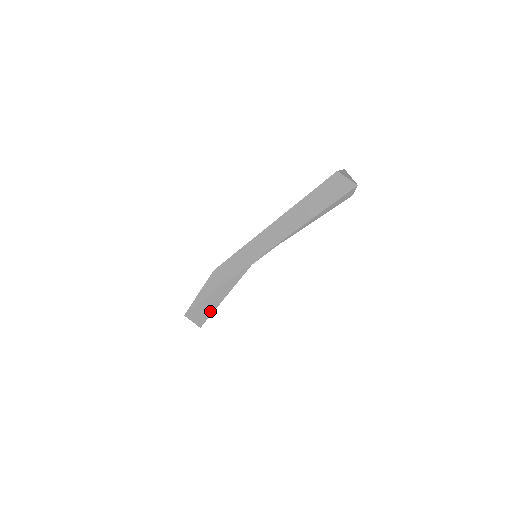
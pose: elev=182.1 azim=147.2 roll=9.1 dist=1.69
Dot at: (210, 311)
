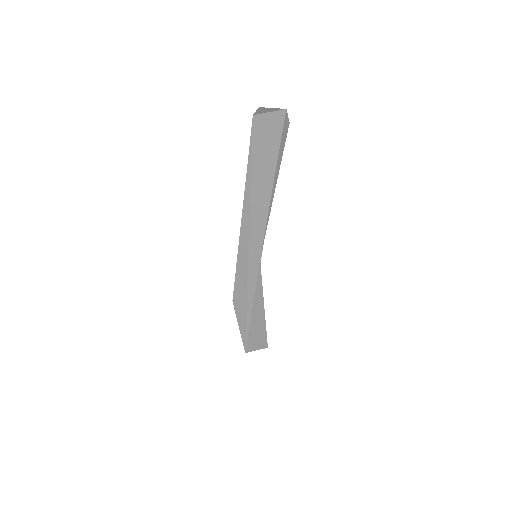
Dot at: (263, 330)
